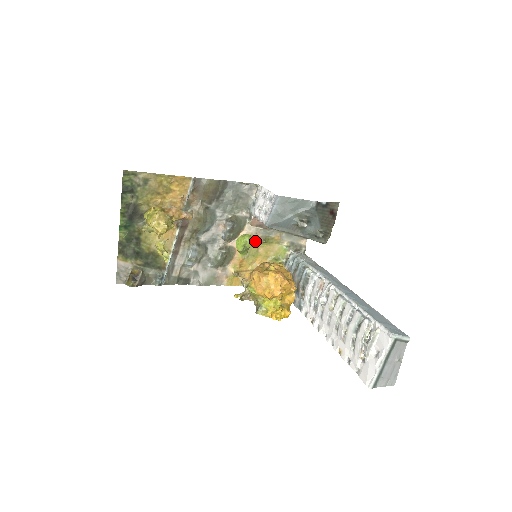
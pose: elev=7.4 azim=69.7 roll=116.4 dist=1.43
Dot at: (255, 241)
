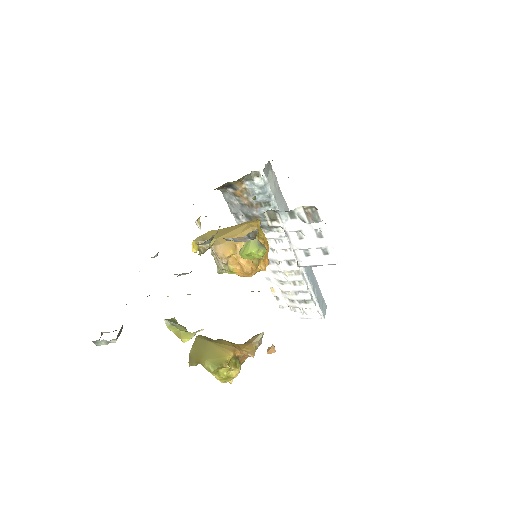
Dot at: occluded
